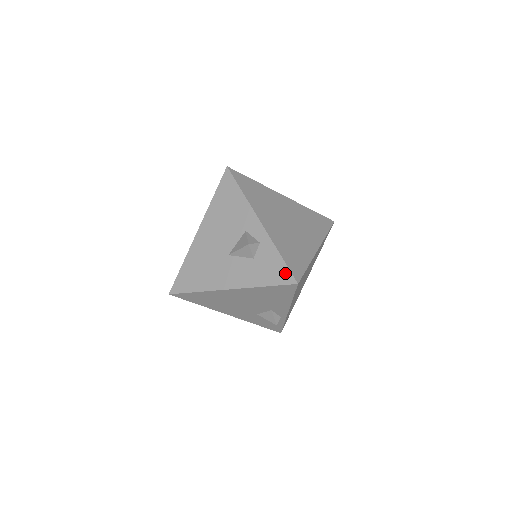
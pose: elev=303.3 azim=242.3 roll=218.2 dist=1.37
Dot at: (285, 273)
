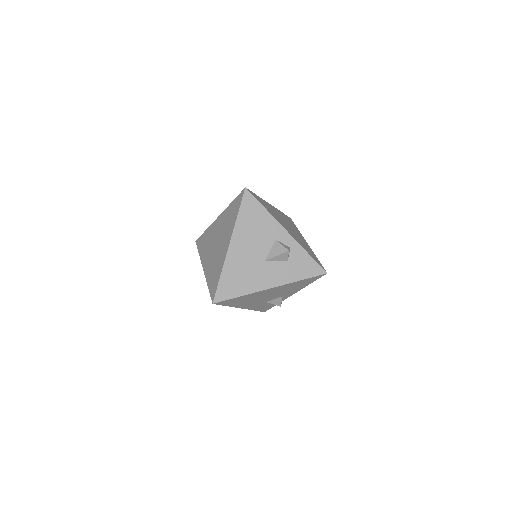
Dot at: (316, 267)
